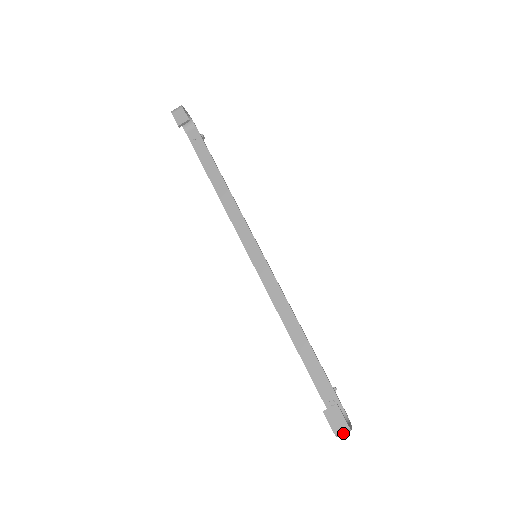
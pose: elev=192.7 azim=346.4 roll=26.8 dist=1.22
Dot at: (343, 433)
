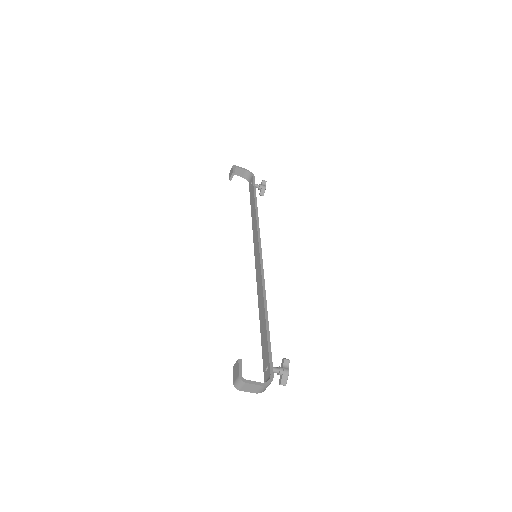
Dot at: (239, 385)
